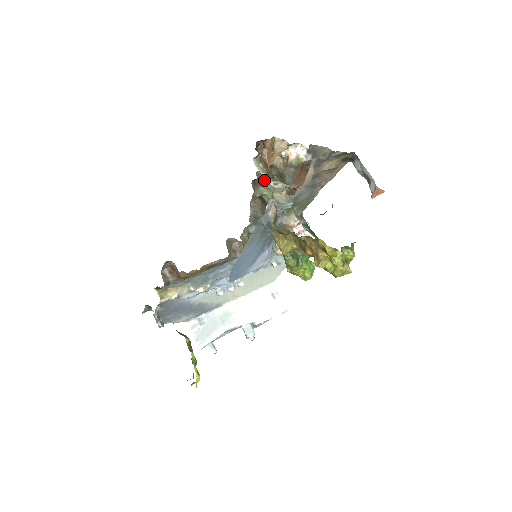
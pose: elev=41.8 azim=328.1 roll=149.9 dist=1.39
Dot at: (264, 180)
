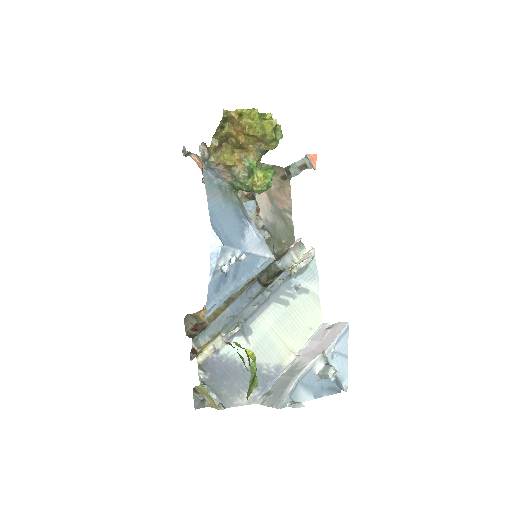
Dot at: occluded
